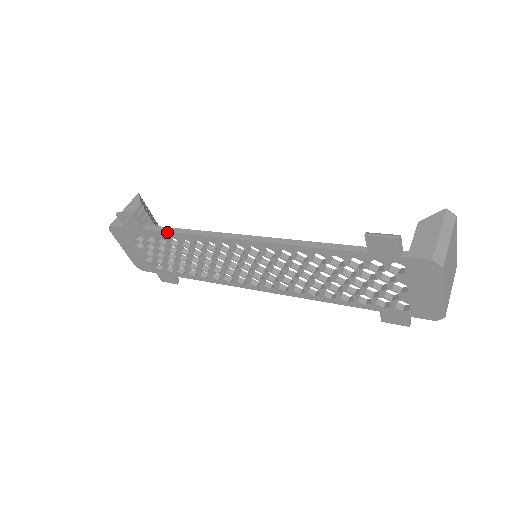
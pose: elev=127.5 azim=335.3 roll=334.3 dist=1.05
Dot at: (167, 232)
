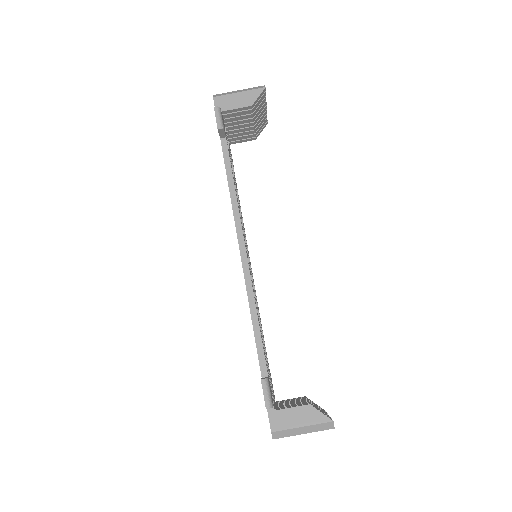
Dot at: (226, 170)
